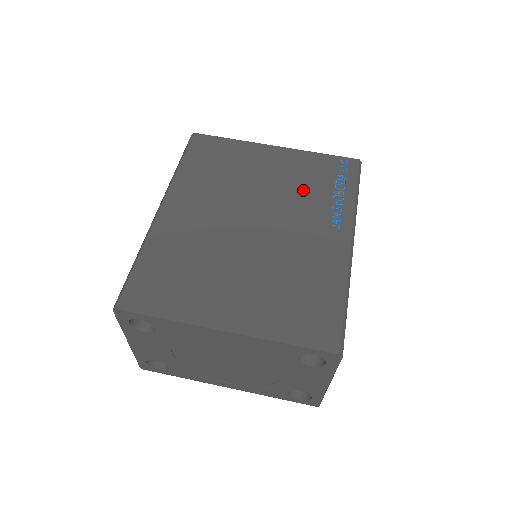
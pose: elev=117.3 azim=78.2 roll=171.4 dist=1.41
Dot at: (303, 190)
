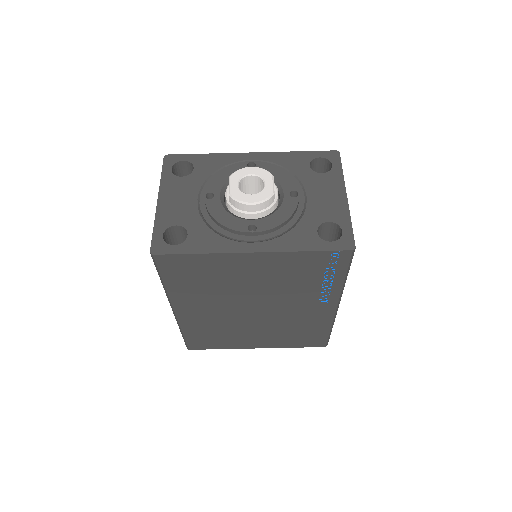
Dot at: (292, 285)
